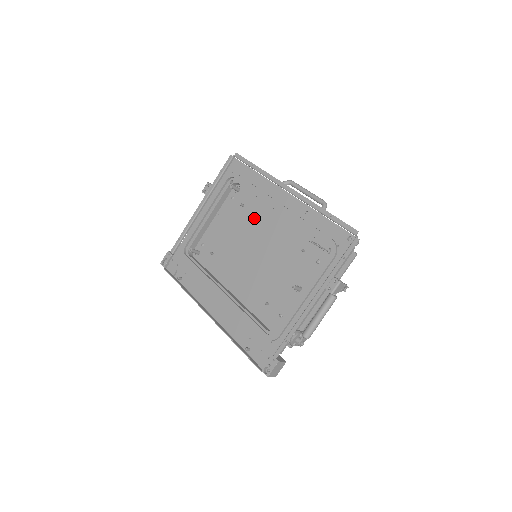
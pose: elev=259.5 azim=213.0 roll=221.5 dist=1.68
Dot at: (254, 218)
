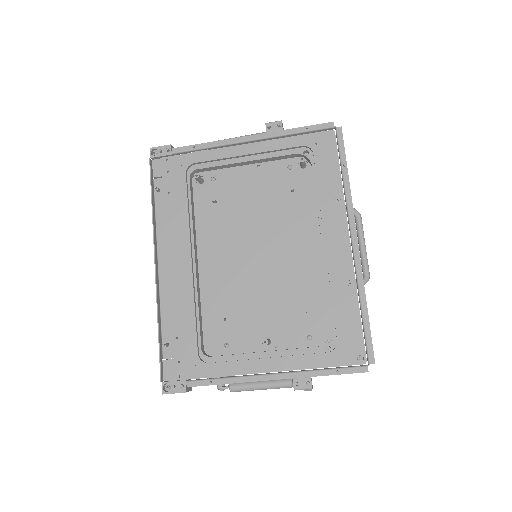
Dot at: (291, 218)
